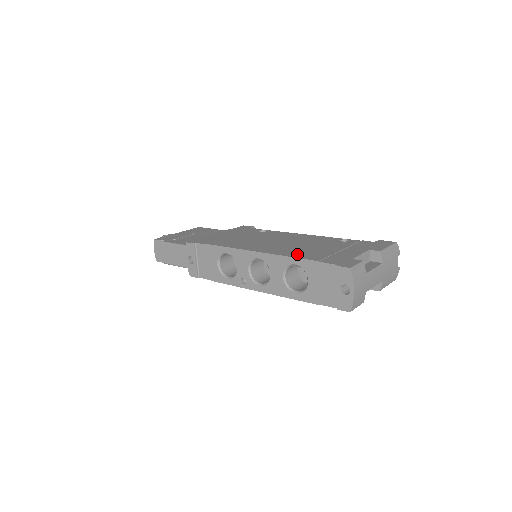
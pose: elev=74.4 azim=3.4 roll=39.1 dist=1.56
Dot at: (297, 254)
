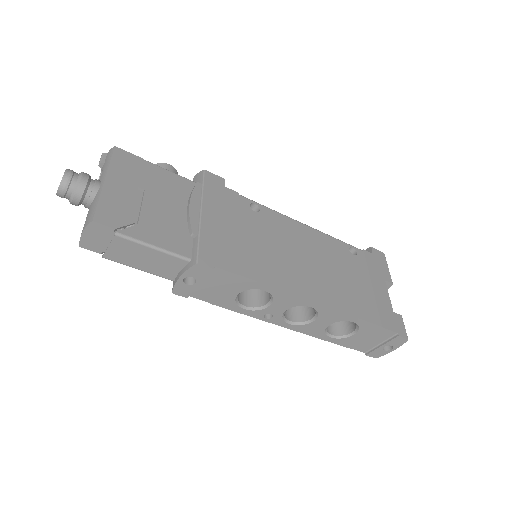
Dot at: (354, 307)
